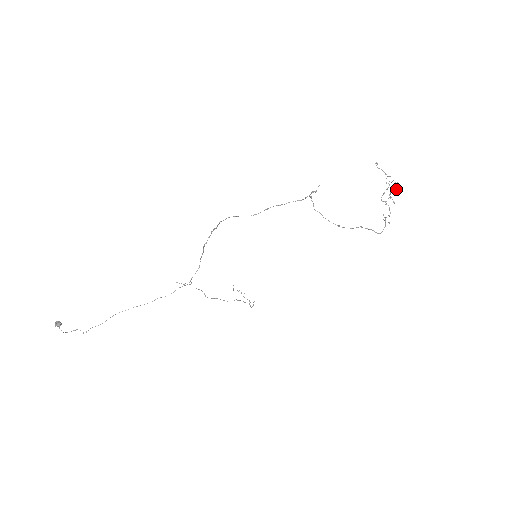
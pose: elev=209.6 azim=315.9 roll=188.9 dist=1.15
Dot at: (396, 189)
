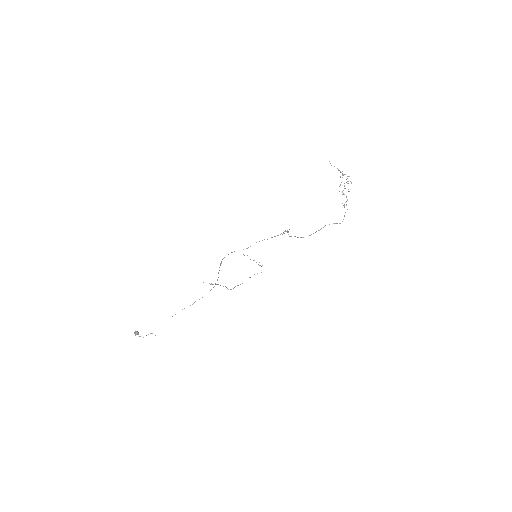
Dot at: occluded
